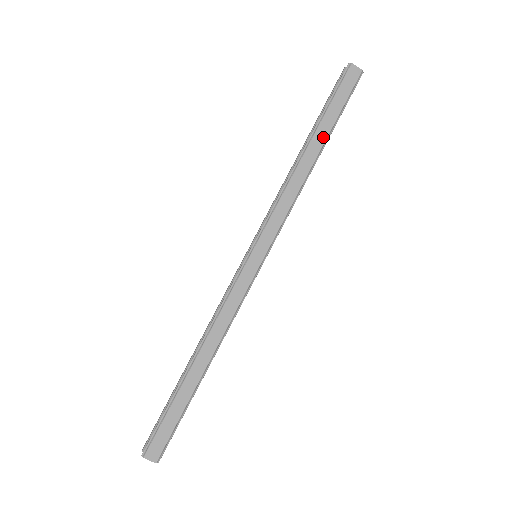
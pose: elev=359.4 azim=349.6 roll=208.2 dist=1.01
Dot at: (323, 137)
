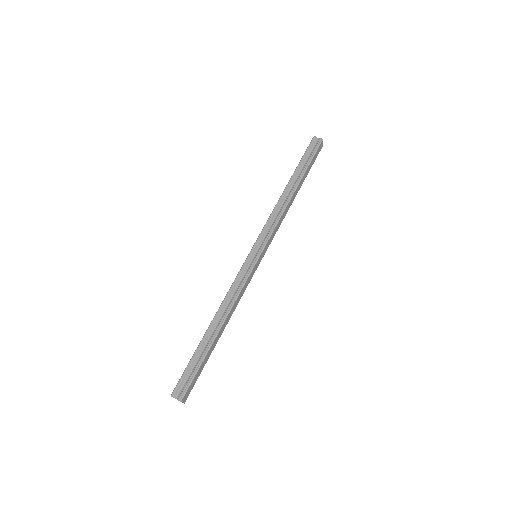
Dot at: occluded
